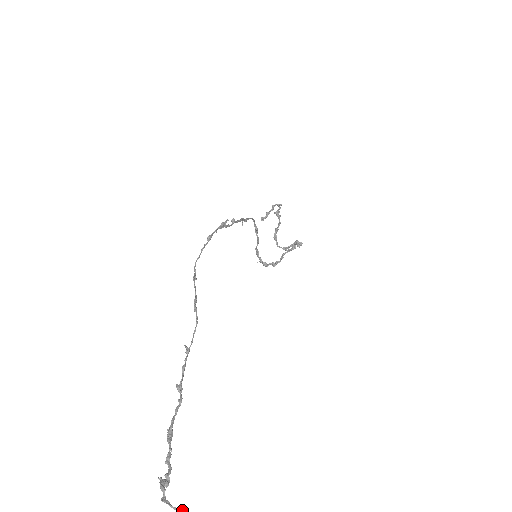
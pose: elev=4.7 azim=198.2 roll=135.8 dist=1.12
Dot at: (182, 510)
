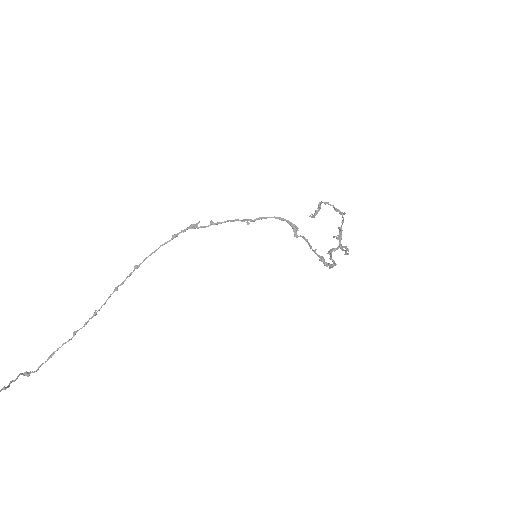
Dot at: (3, 387)
